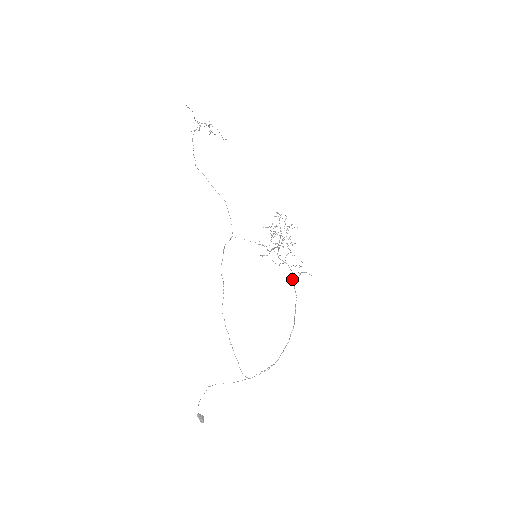
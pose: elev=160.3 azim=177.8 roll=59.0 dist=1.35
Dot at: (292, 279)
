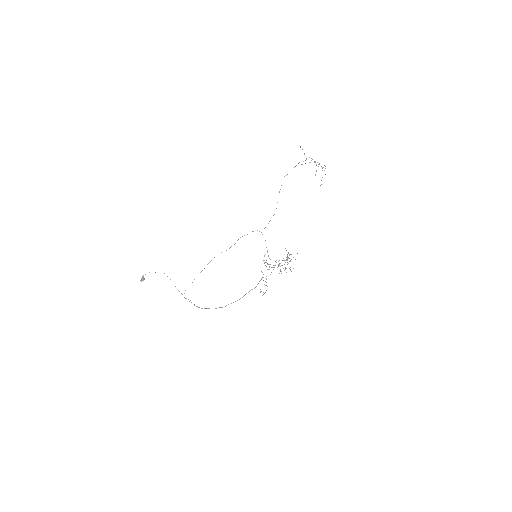
Dot at: (251, 289)
